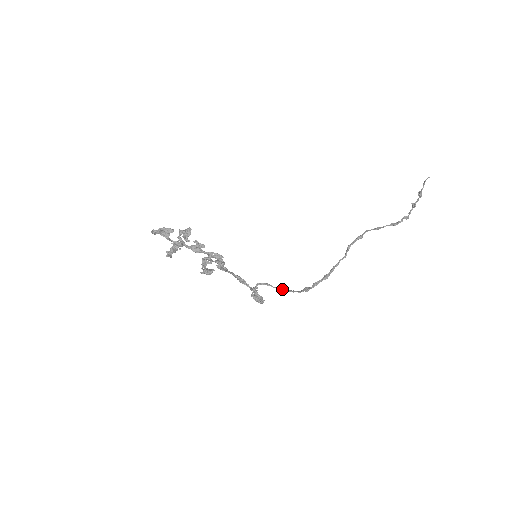
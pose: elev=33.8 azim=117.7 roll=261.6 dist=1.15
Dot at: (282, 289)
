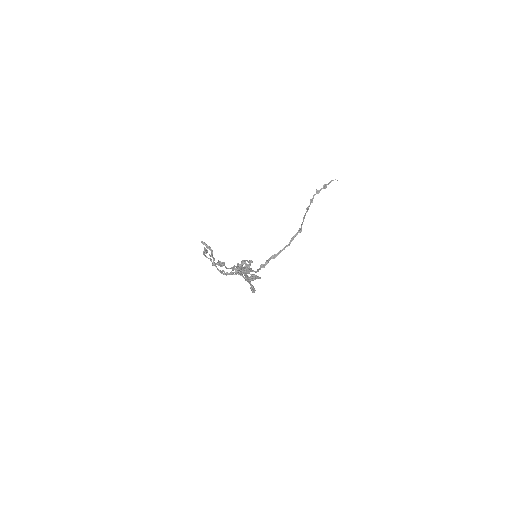
Dot at: (255, 271)
